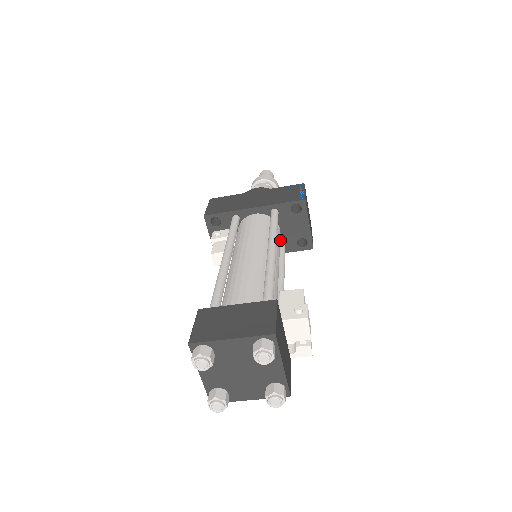
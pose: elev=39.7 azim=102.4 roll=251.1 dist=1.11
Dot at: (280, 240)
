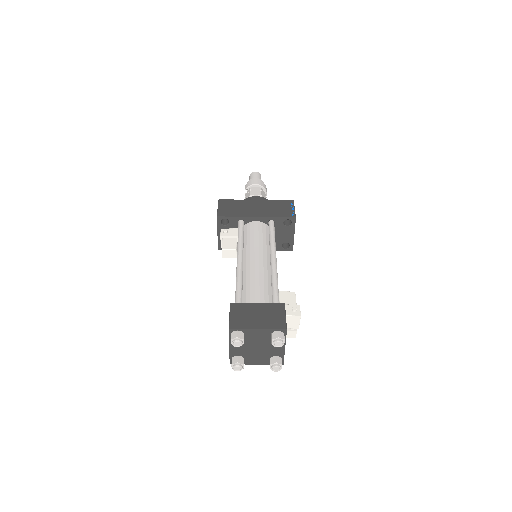
Dot at: occluded
